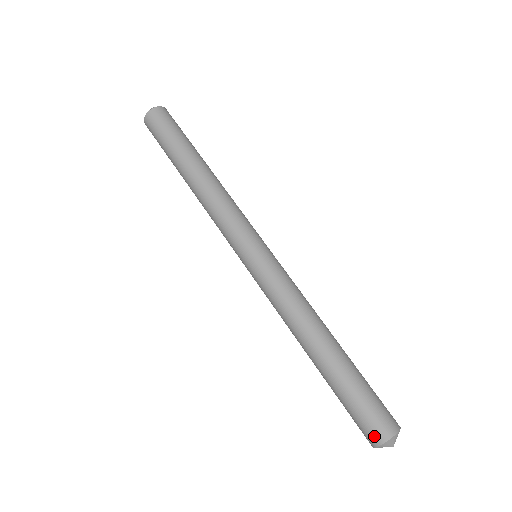
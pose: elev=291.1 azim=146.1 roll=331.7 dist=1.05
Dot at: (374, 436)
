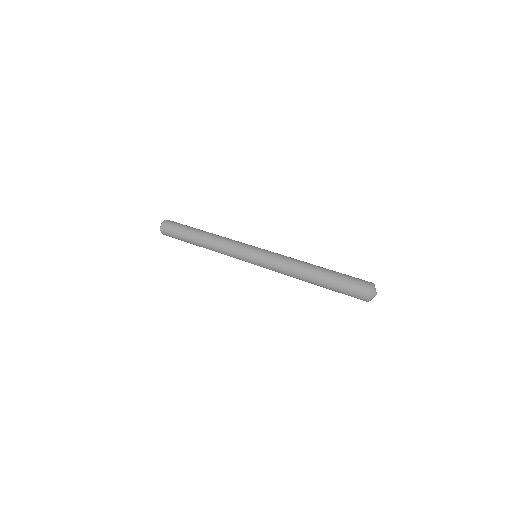
Dot at: (367, 282)
